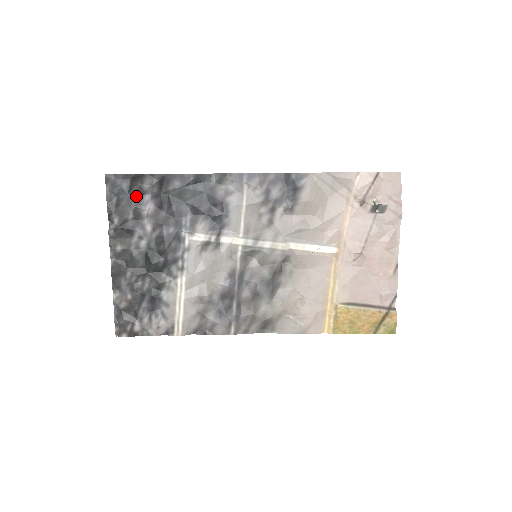
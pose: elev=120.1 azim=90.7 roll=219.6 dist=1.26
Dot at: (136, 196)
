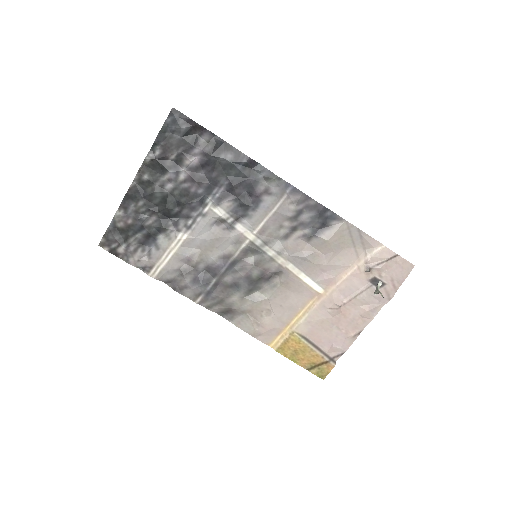
Dot at: (188, 143)
